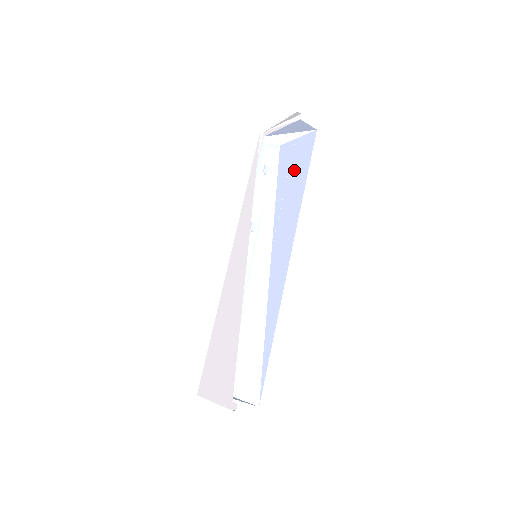
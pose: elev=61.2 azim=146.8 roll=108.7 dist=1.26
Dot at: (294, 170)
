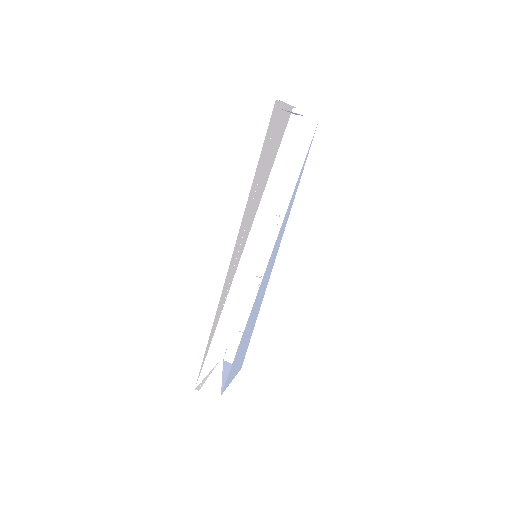
Dot at: occluded
